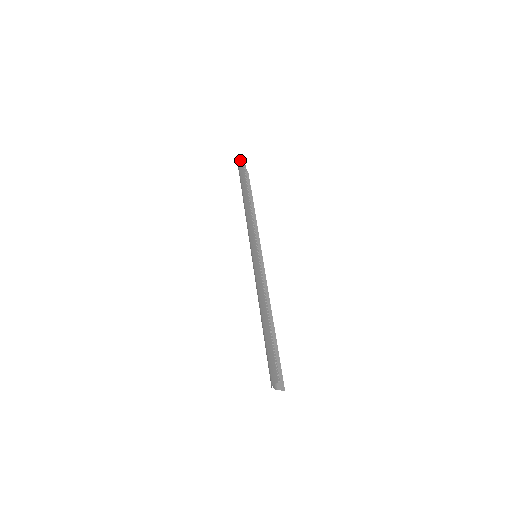
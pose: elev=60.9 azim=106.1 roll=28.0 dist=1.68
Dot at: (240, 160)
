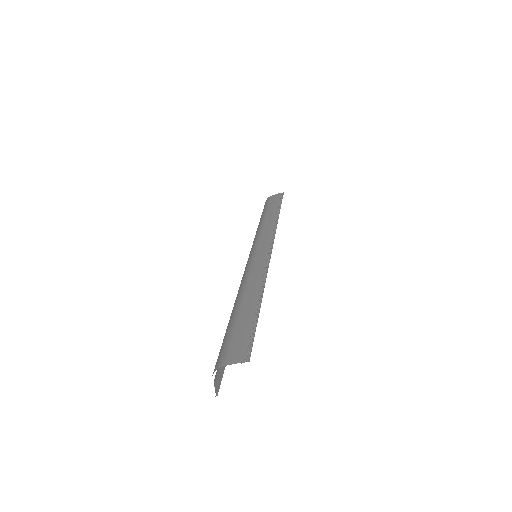
Dot at: (277, 194)
